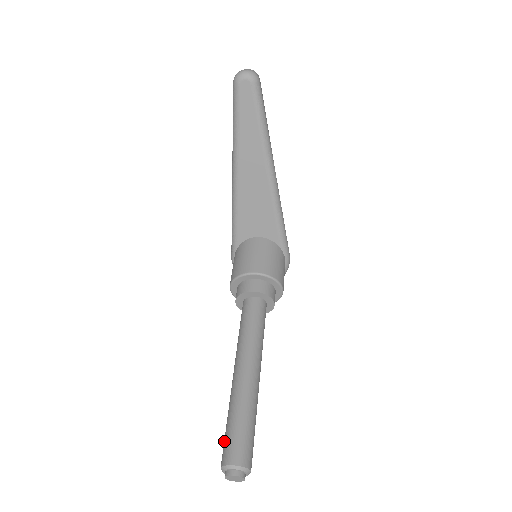
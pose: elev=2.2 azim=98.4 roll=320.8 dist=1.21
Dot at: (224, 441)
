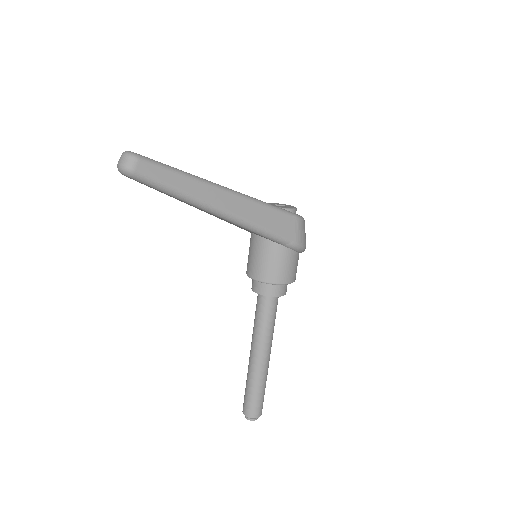
Dot at: occluded
